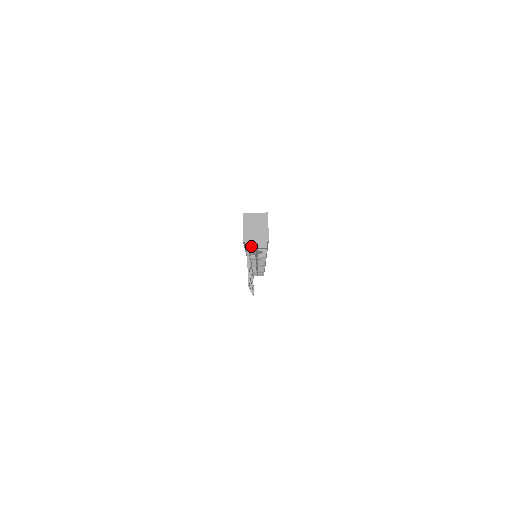
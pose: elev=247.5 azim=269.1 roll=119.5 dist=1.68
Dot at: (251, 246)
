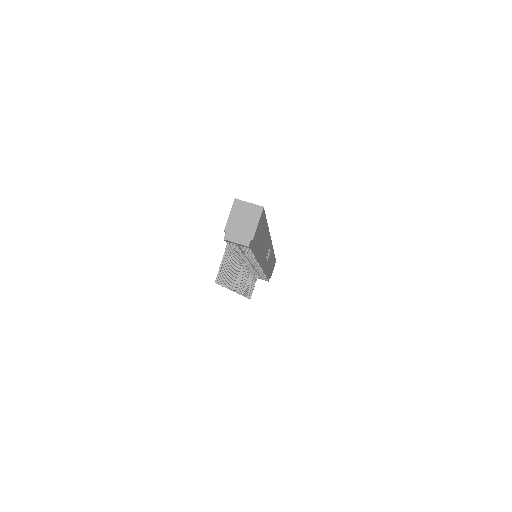
Dot at: (231, 239)
